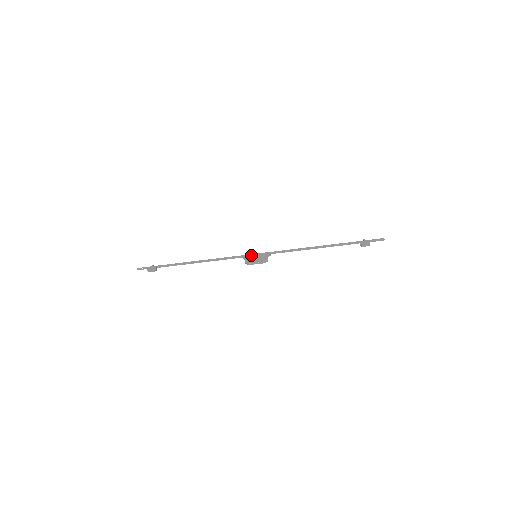
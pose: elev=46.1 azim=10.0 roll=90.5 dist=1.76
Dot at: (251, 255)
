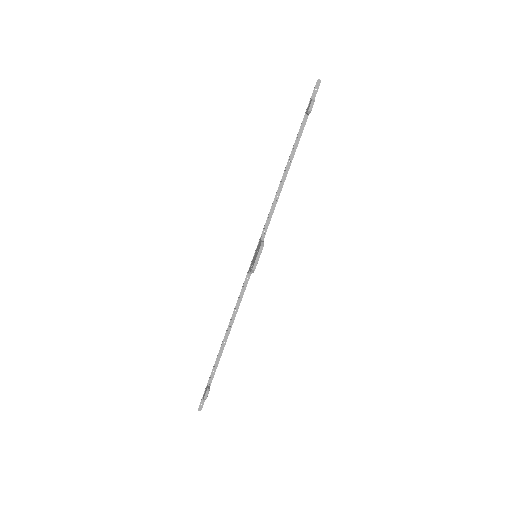
Dot at: (252, 261)
